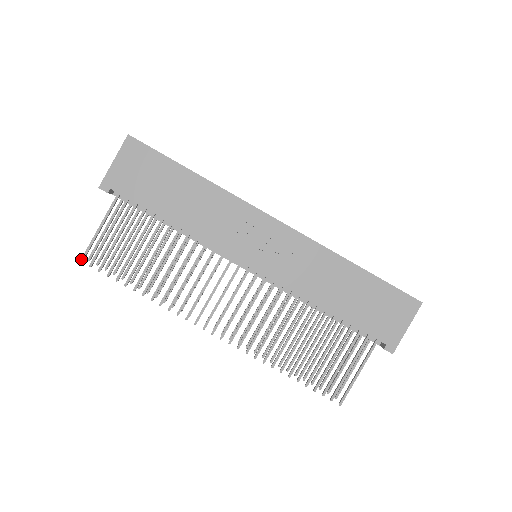
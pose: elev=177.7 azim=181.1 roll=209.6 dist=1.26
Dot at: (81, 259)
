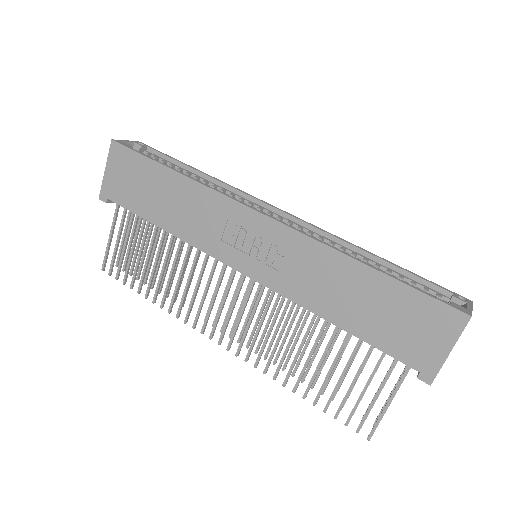
Dot at: (102, 269)
